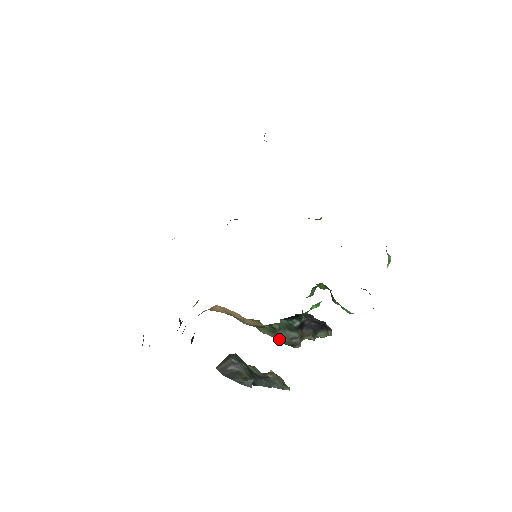
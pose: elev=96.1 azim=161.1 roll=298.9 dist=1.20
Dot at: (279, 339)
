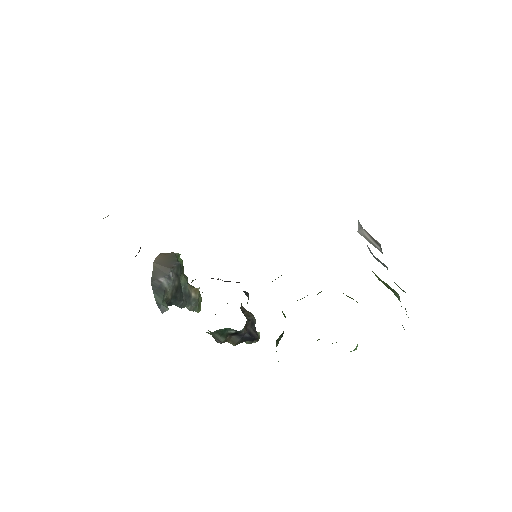
Dot at: occluded
